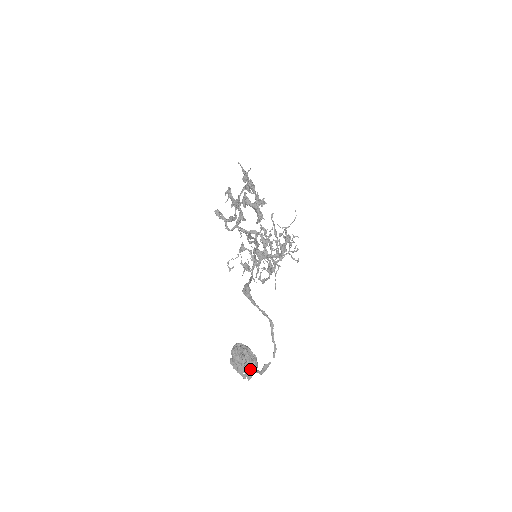
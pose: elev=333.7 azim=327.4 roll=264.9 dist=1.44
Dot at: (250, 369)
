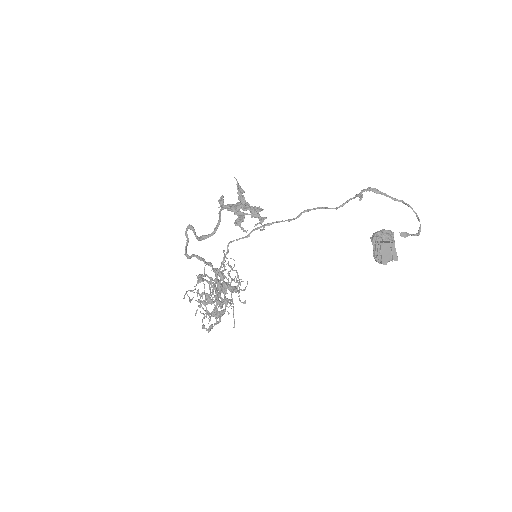
Dot at: (409, 234)
